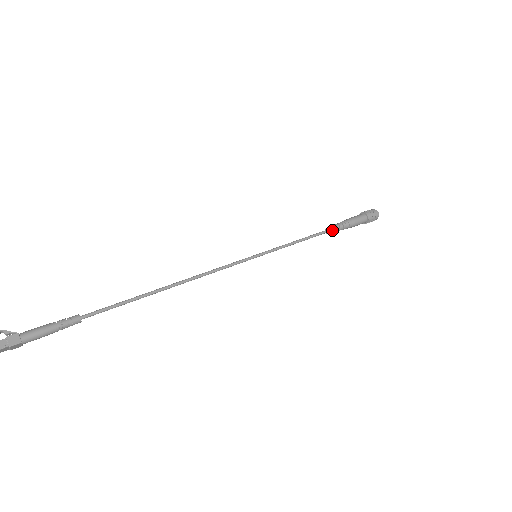
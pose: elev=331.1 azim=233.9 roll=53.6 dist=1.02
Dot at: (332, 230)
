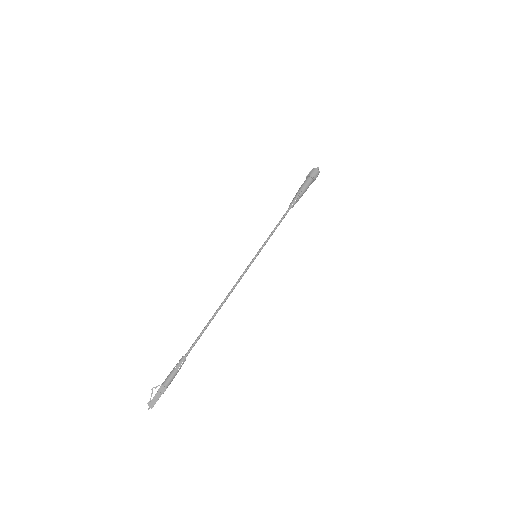
Dot at: occluded
